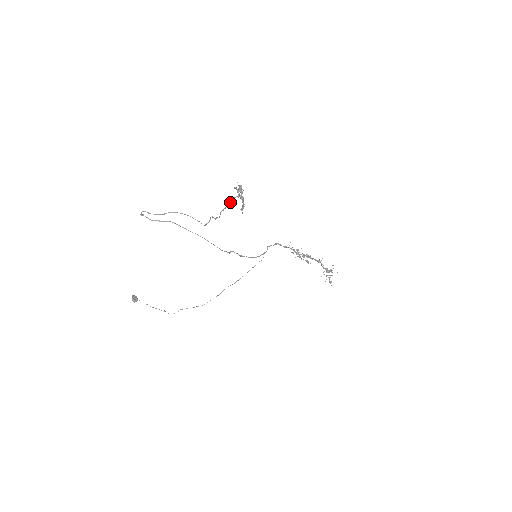
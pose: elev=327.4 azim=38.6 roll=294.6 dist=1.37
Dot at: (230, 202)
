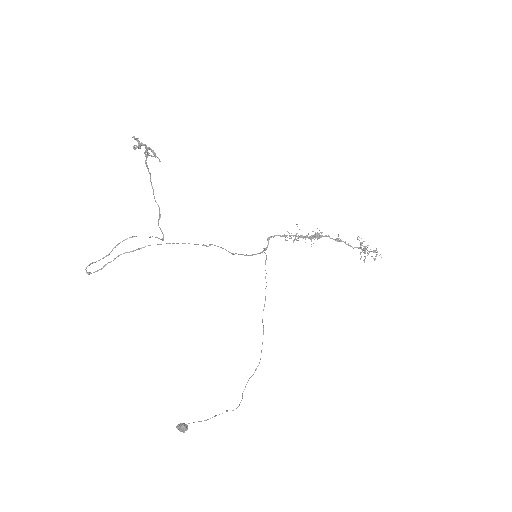
Dot at: (150, 177)
